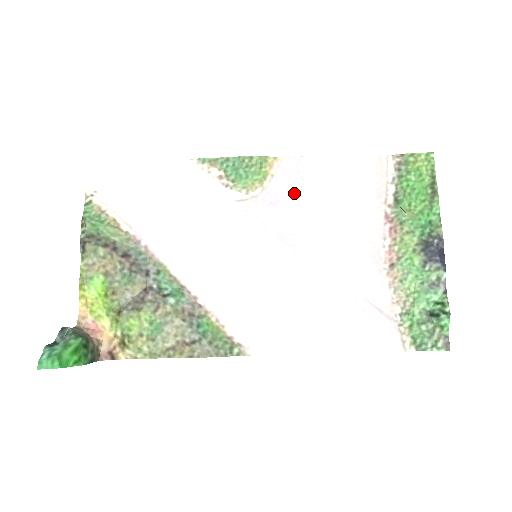
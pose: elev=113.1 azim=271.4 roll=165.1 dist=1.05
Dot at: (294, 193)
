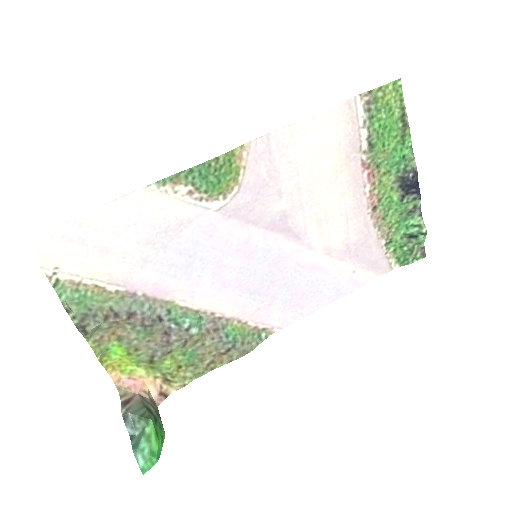
Dot at: (273, 178)
